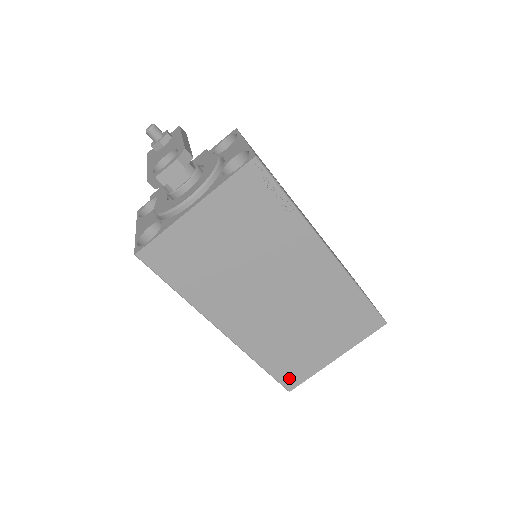
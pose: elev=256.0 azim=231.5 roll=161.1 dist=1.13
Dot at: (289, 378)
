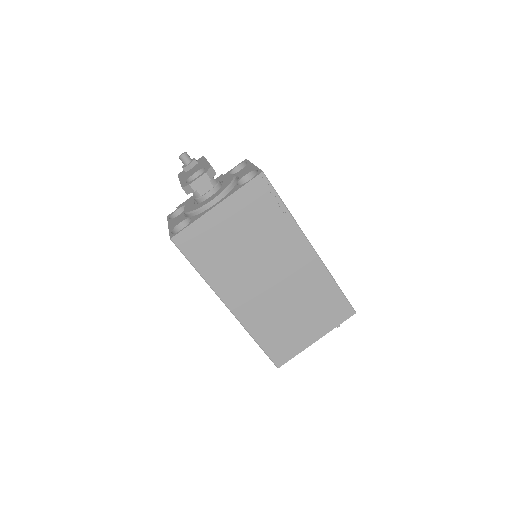
Dot at: (278, 355)
